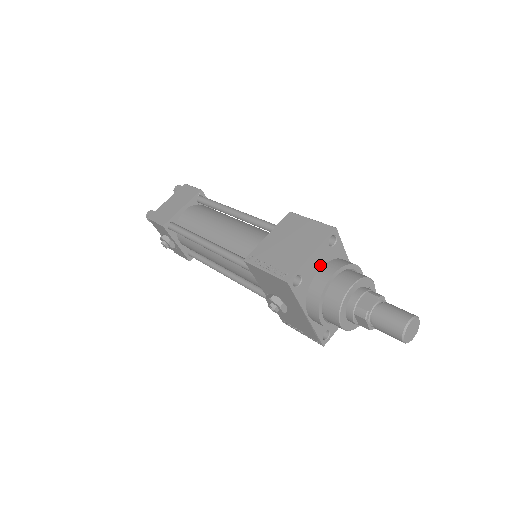
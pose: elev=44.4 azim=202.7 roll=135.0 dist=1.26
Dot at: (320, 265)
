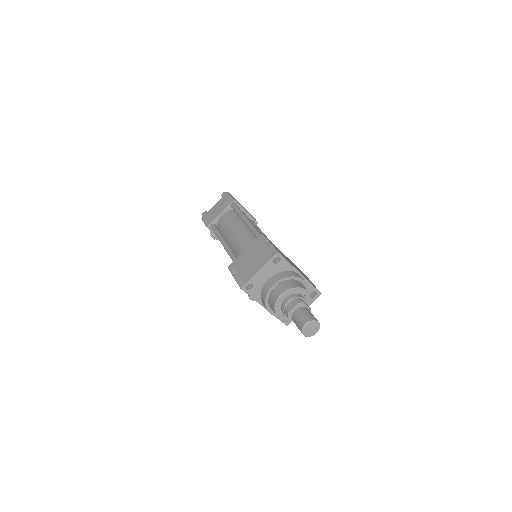
Dot at: (269, 276)
